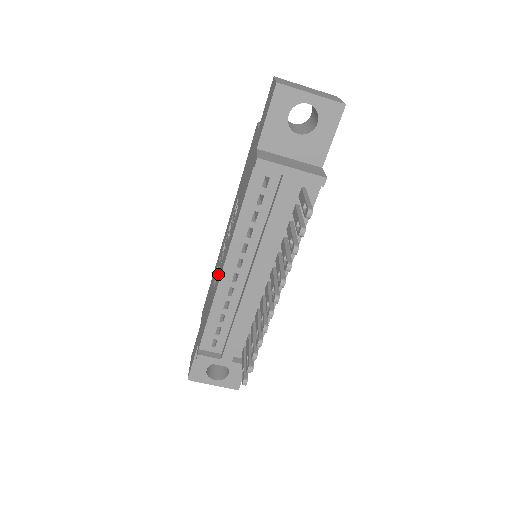
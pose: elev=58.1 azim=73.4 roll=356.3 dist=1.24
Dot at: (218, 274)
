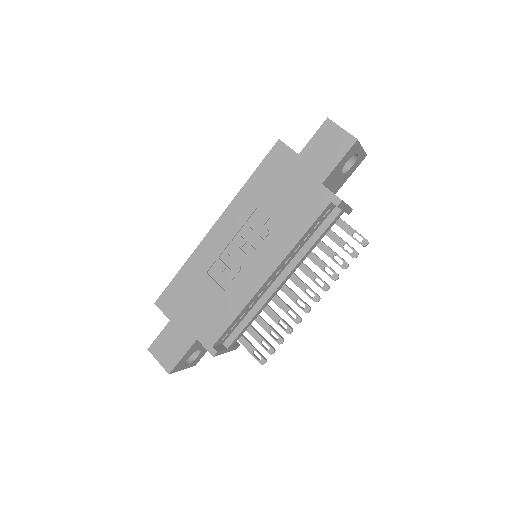
Dot at: (240, 279)
